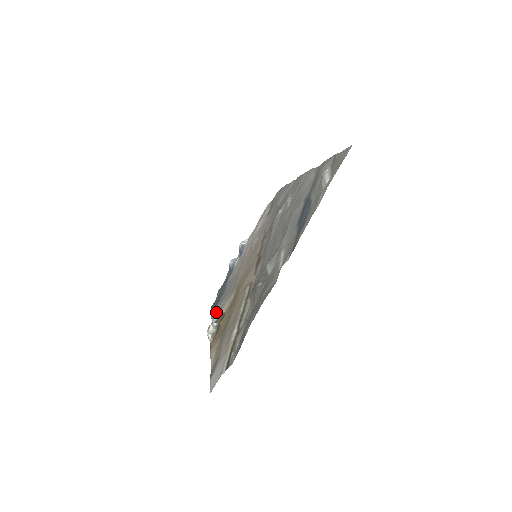
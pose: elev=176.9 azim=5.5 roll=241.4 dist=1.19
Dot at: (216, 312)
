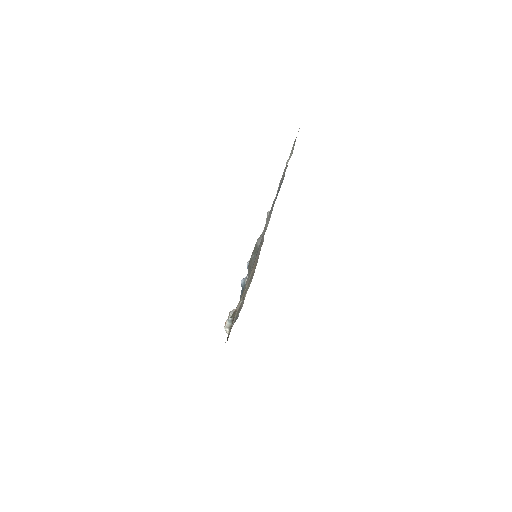
Dot at: occluded
